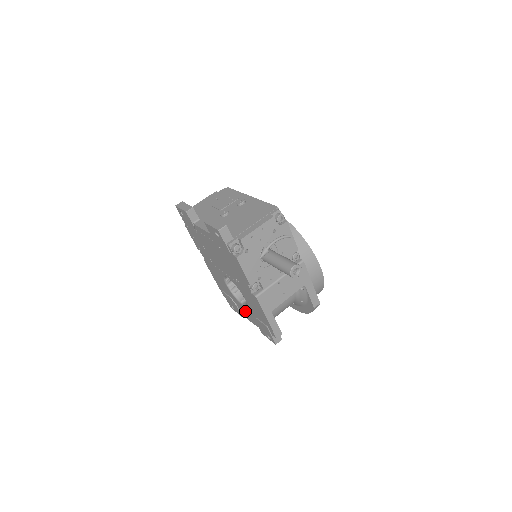
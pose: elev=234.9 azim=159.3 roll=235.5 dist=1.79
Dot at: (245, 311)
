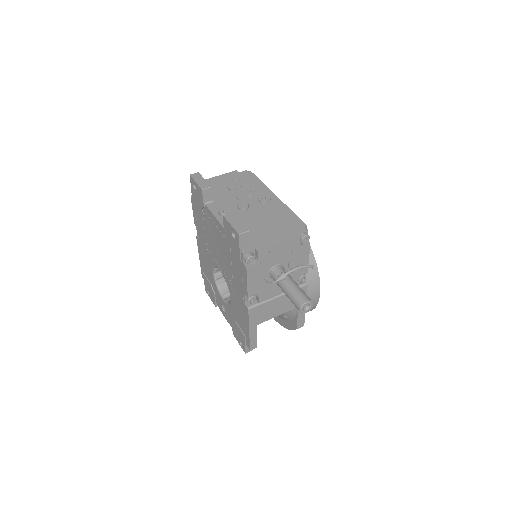
Dot at: occluded
